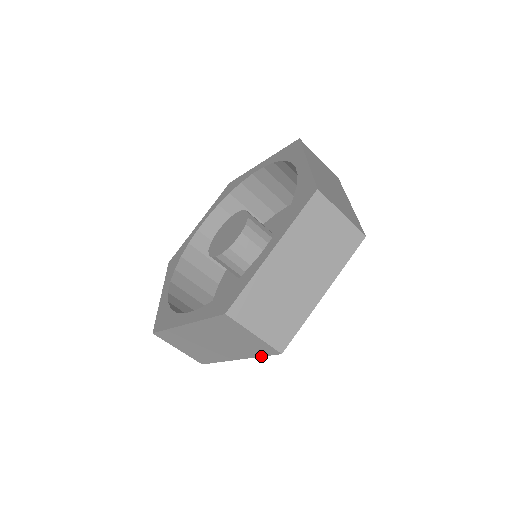
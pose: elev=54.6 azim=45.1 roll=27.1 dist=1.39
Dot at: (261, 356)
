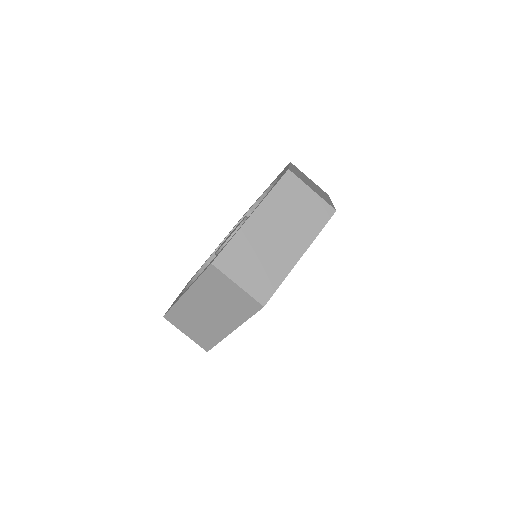
Dot at: (249, 317)
